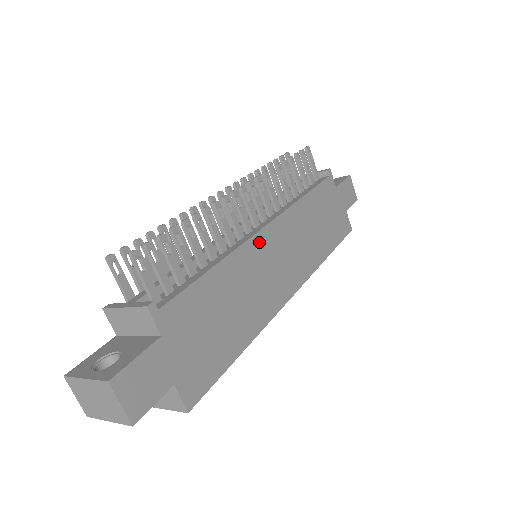
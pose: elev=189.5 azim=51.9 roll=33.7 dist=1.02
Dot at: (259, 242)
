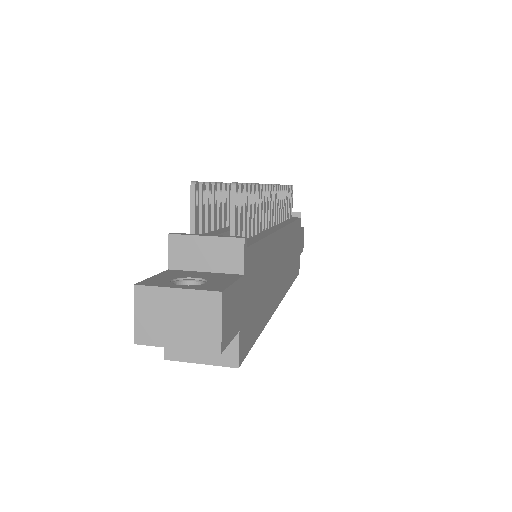
Dot at: (279, 239)
